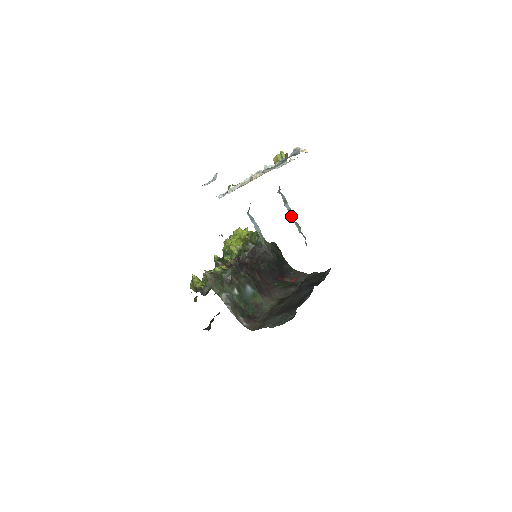
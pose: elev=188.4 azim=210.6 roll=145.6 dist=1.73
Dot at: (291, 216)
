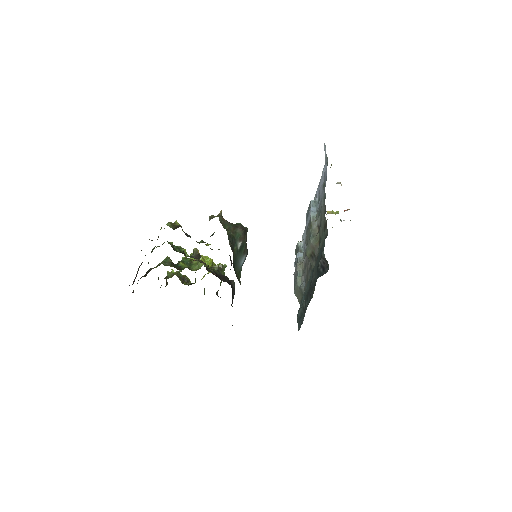
Dot at: (300, 262)
